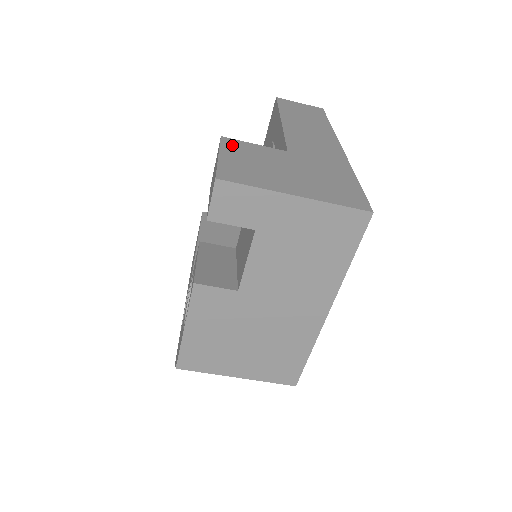
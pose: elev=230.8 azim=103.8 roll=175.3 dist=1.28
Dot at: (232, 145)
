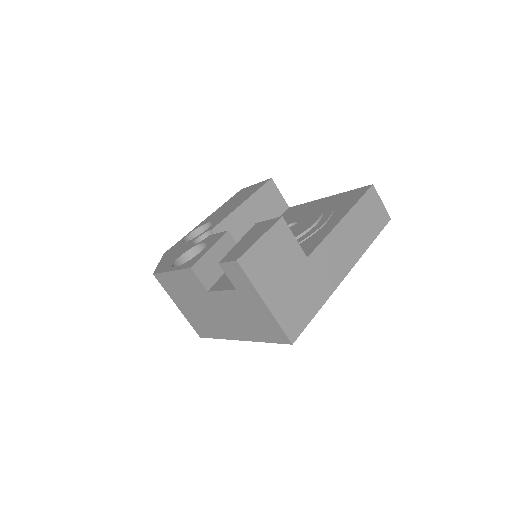
Dot at: (279, 231)
